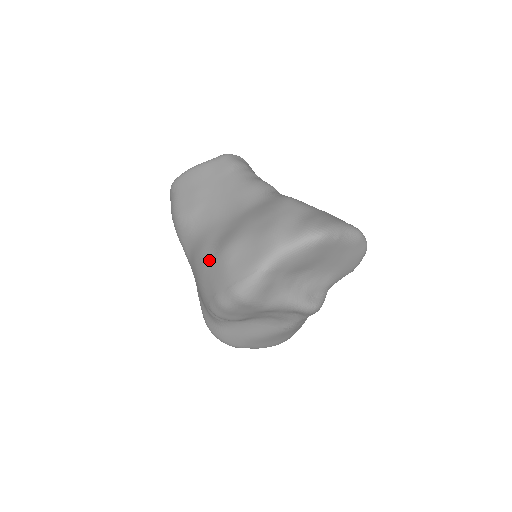
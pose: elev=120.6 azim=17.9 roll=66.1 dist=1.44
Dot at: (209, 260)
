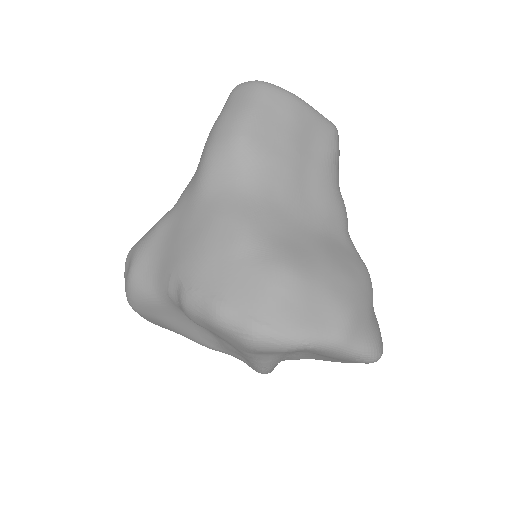
Dot at: (248, 251)
